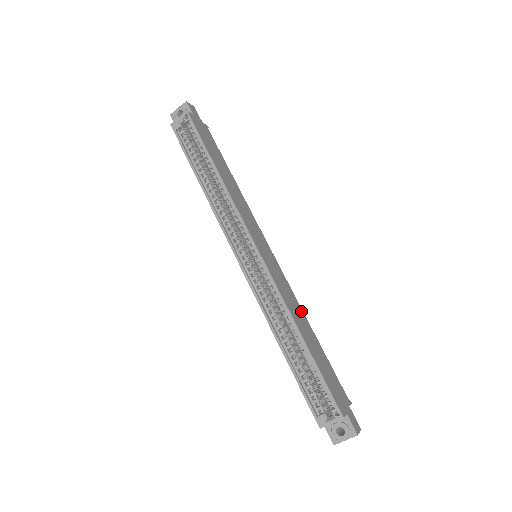
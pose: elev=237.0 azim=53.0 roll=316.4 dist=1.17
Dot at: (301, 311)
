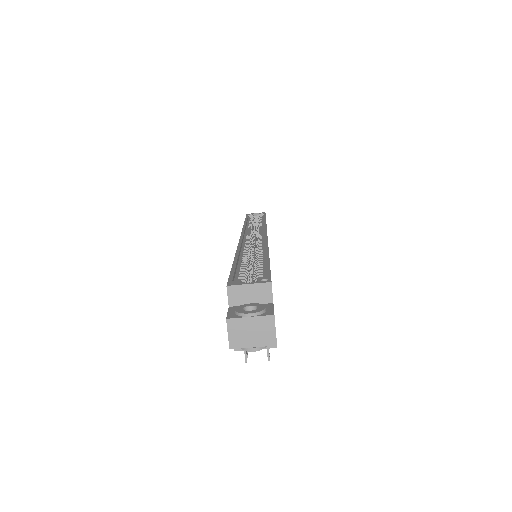
Dot at: occluded
